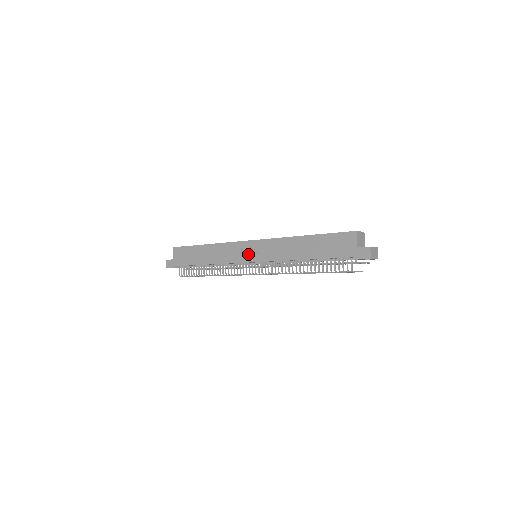
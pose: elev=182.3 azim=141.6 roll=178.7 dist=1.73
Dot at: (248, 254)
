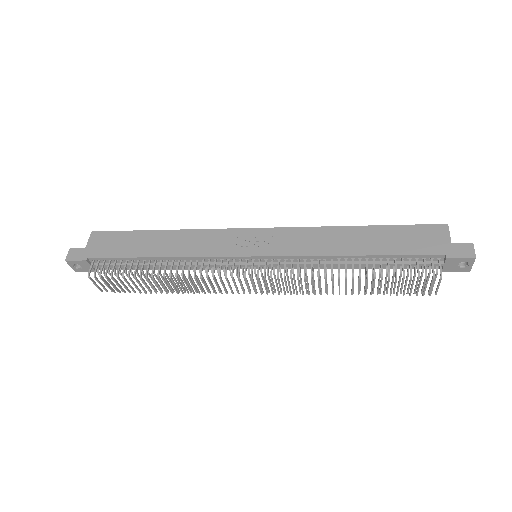
Dot at: (250, 245)
